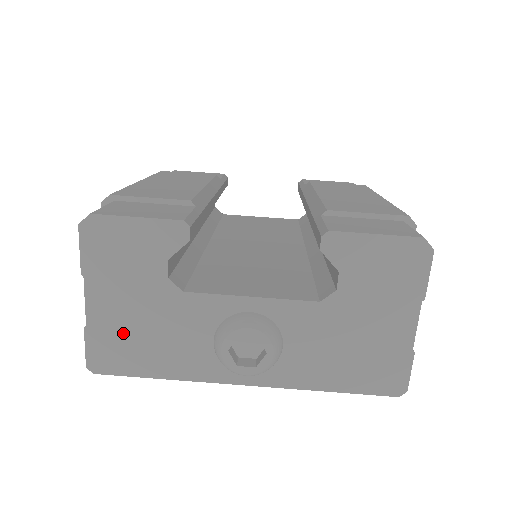
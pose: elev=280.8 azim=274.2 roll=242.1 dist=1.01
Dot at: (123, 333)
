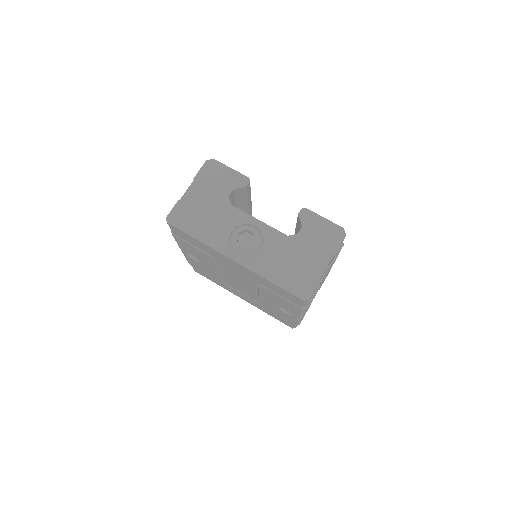
Dot at: (194, 210)
